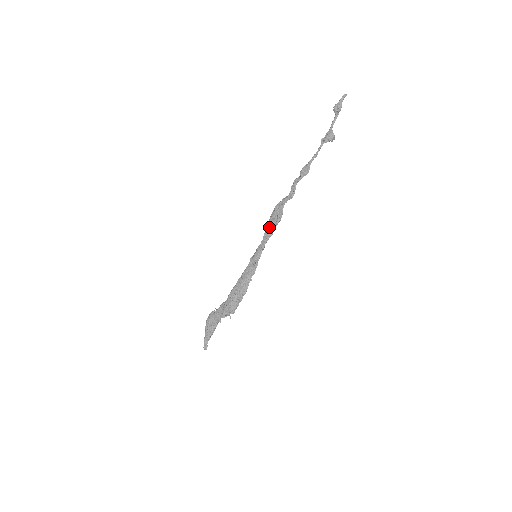
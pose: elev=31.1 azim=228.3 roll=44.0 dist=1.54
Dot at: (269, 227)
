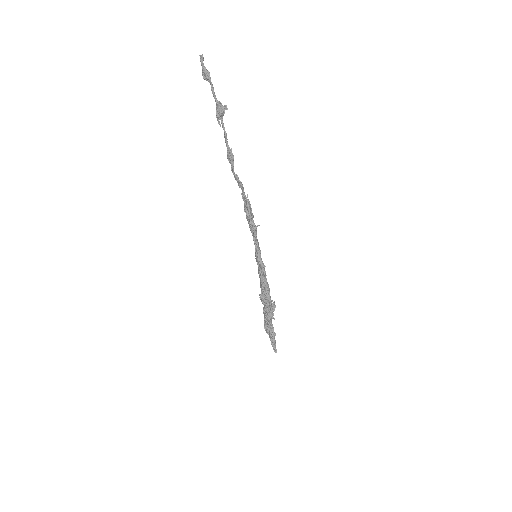
Dot at: occluded
